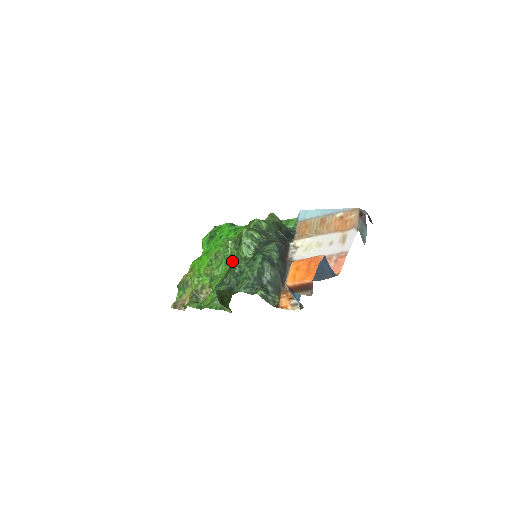
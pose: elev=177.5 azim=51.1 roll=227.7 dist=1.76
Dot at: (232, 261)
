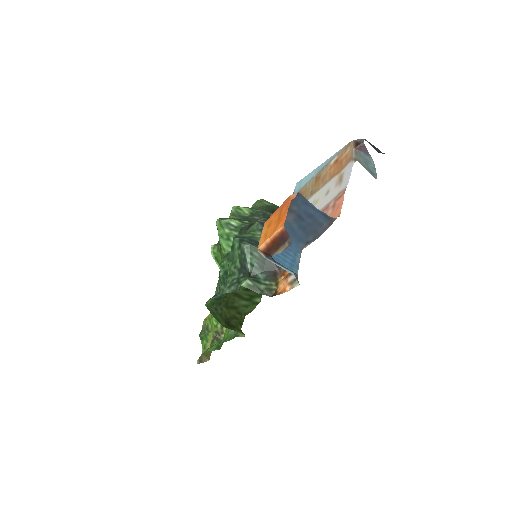
Dot at: occluded
